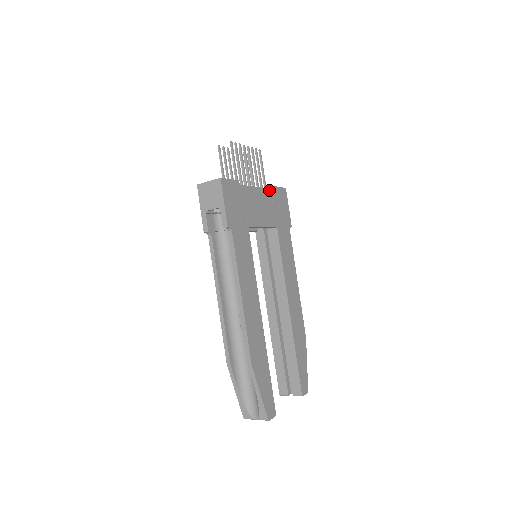
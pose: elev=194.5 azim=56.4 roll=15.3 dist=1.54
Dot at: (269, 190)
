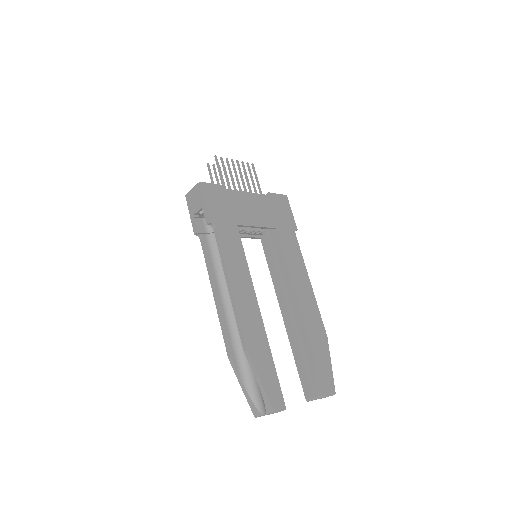
Dot at: (264, 196)
